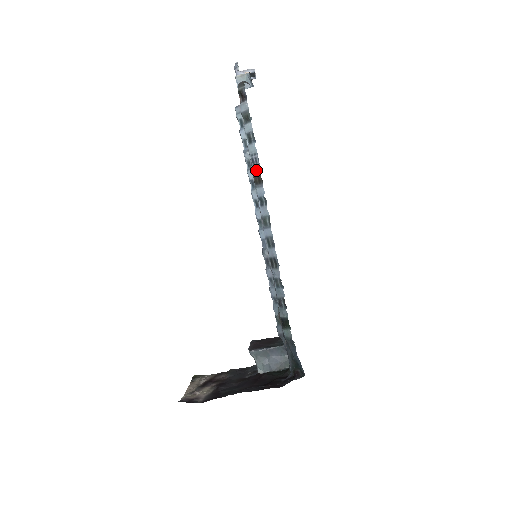
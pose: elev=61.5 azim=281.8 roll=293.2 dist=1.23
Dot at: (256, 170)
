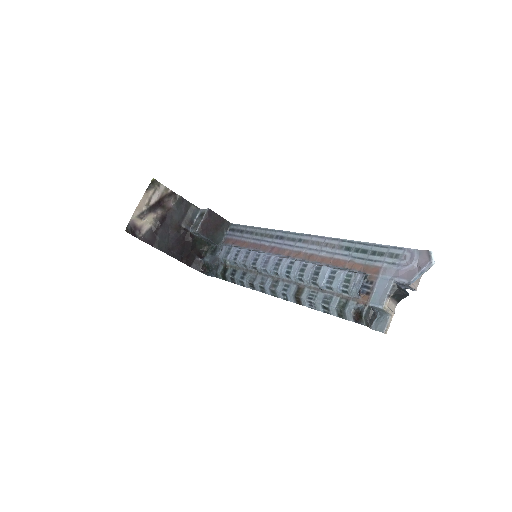
Dot at: (304, 303)
